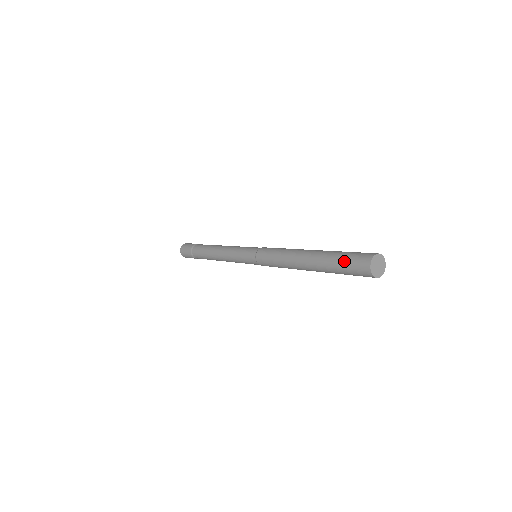
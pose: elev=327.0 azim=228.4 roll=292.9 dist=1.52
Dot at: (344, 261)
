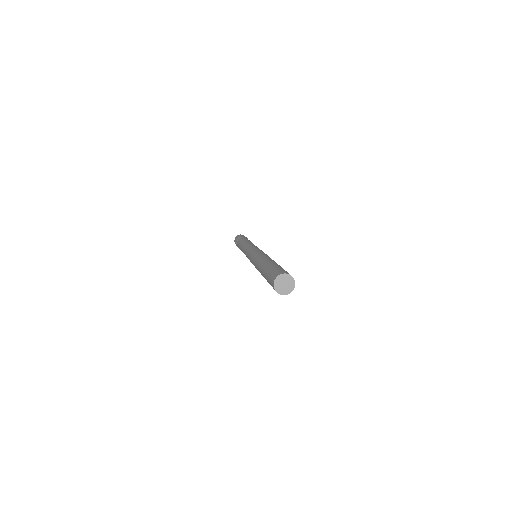
Dot at: (269, 273)
